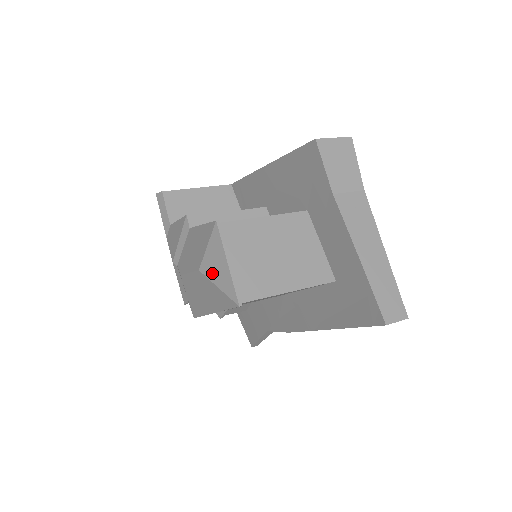
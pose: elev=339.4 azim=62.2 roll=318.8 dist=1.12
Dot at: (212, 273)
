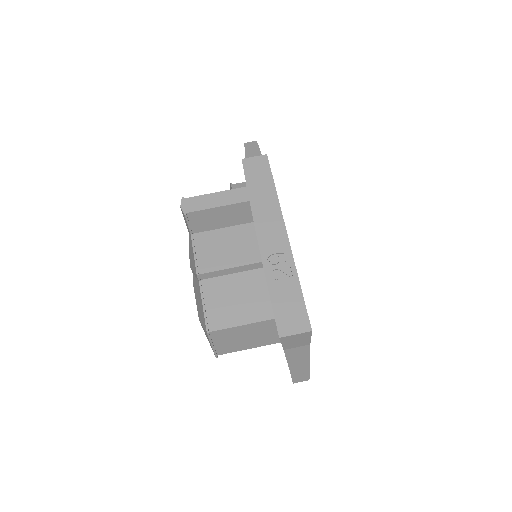
Dot at: (205, 333)
